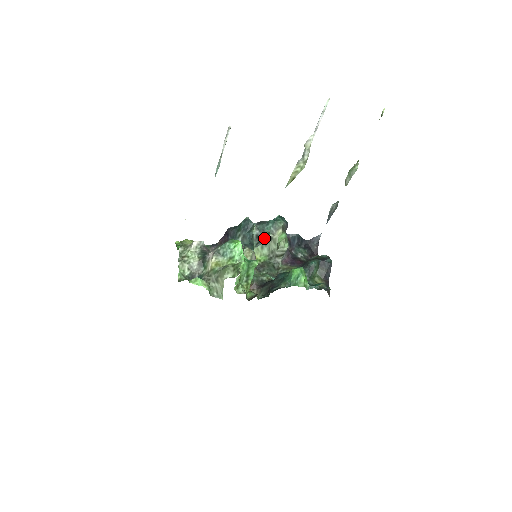
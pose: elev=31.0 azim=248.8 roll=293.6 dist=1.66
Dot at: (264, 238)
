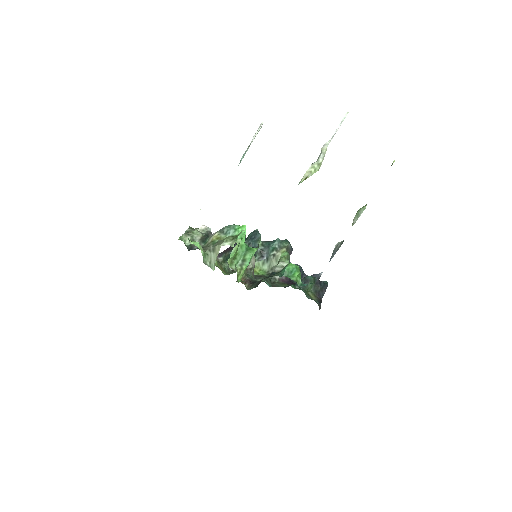
Dot at: (267, 254)
